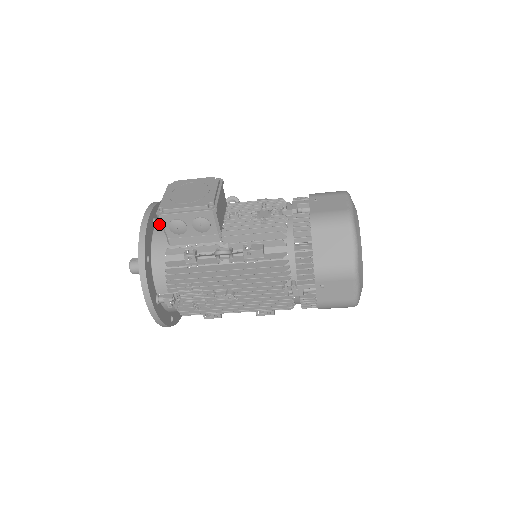
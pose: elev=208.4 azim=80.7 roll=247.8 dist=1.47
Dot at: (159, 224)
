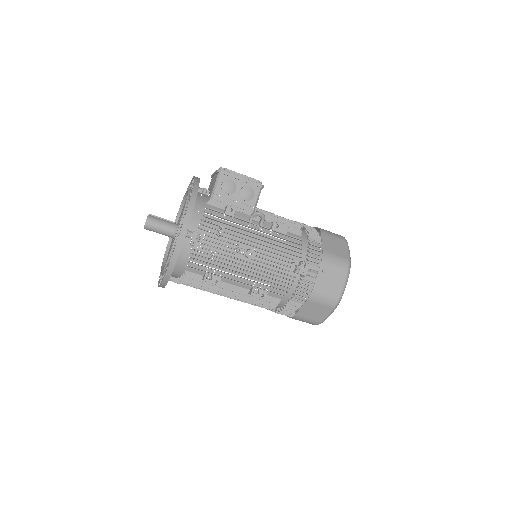
Dot at: (200, 190)
